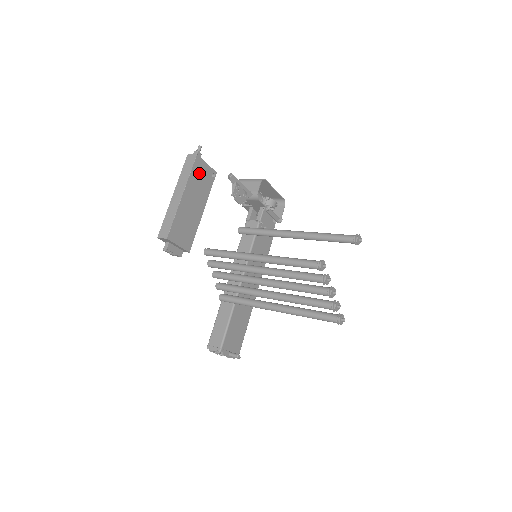
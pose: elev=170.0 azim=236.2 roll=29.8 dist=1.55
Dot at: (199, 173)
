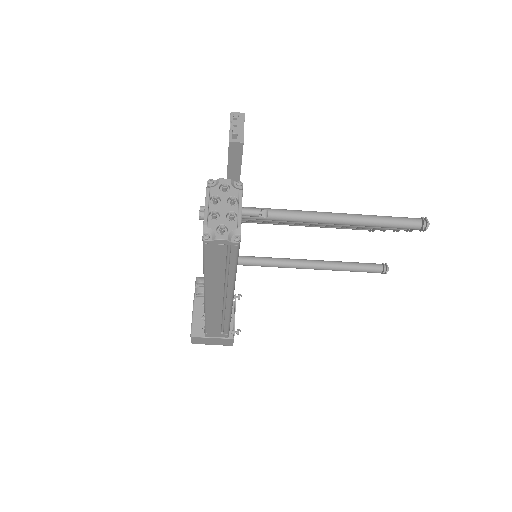
Dot at: occluded
